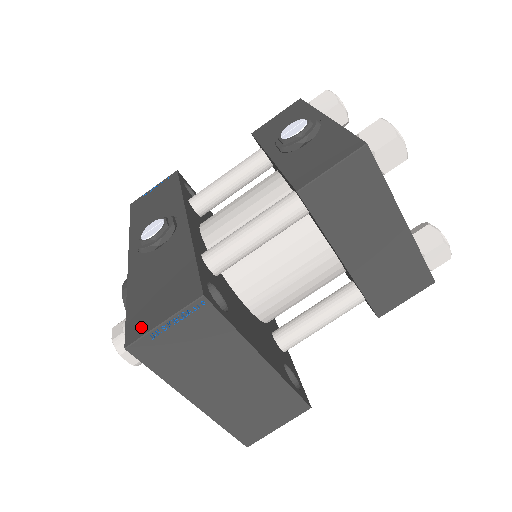
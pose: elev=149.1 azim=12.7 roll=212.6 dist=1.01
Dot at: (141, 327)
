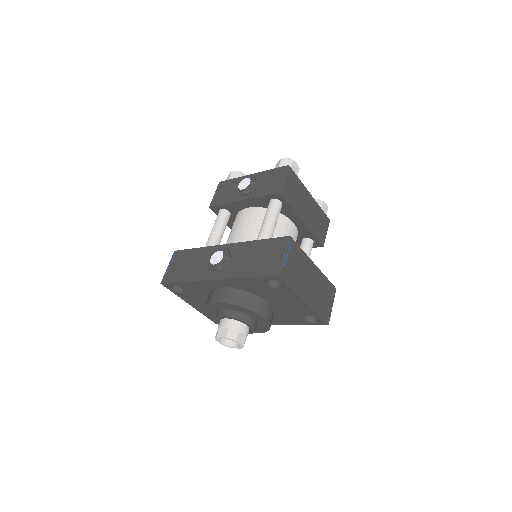
Dot at: (275, 267)
